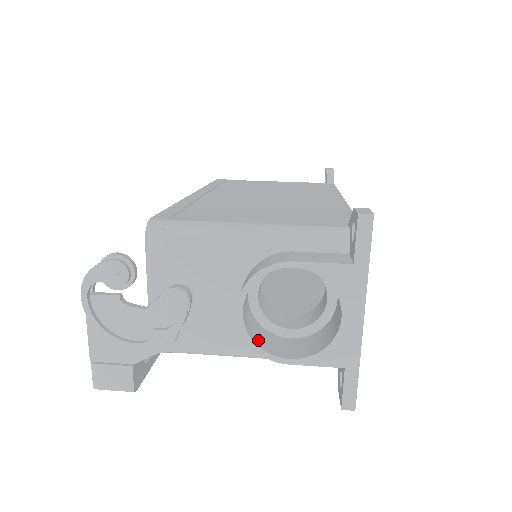
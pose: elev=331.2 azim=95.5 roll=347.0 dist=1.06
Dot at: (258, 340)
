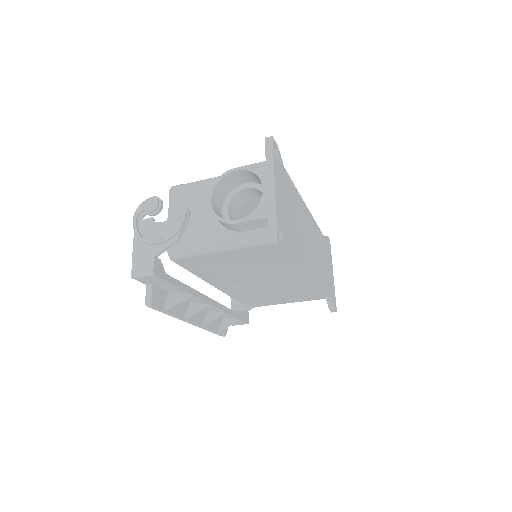
Dot at: occluded
